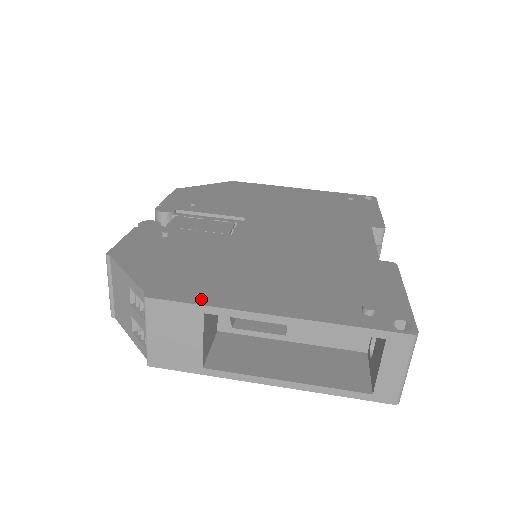
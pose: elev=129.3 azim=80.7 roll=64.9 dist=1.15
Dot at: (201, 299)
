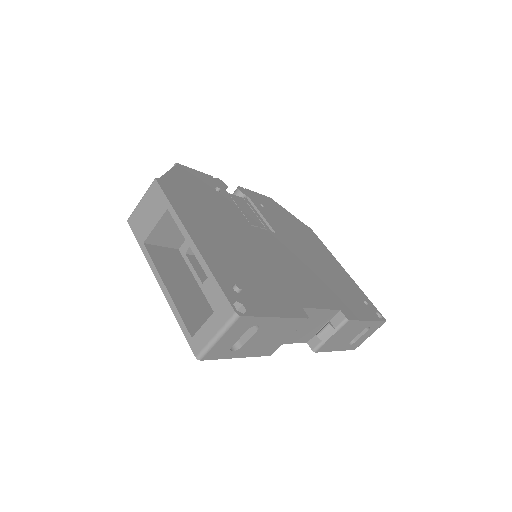
Dot at: (175, 203)
